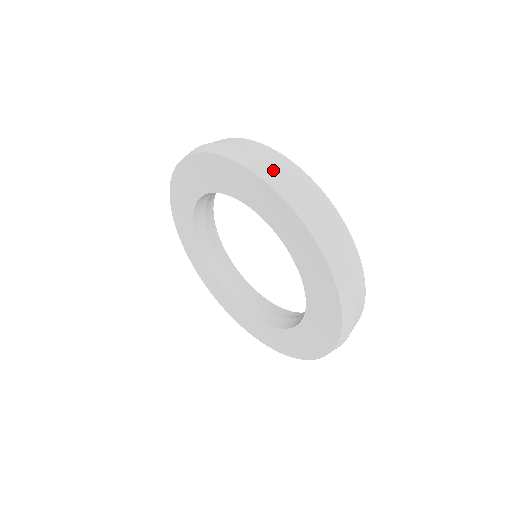
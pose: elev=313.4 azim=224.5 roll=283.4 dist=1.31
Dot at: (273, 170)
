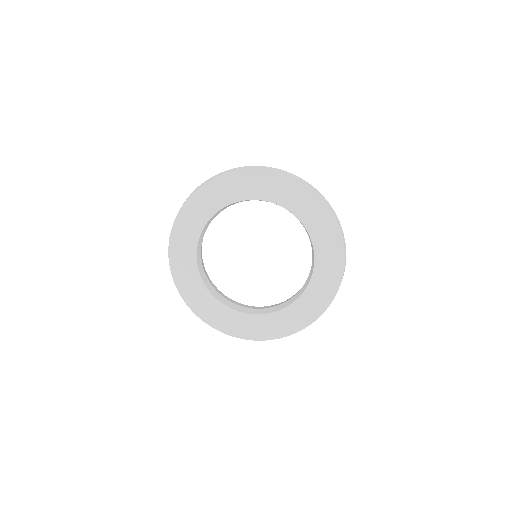
Dot at: (287, 172)
